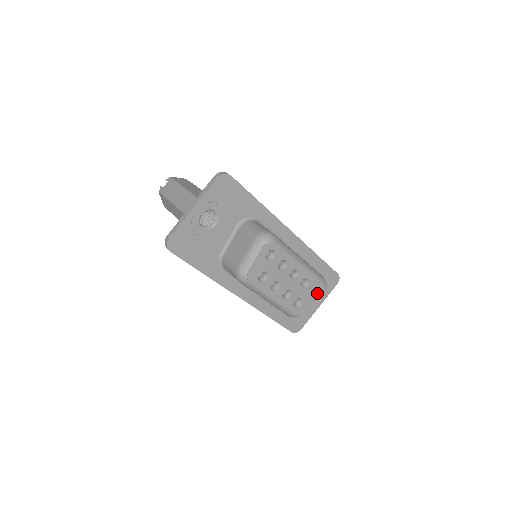
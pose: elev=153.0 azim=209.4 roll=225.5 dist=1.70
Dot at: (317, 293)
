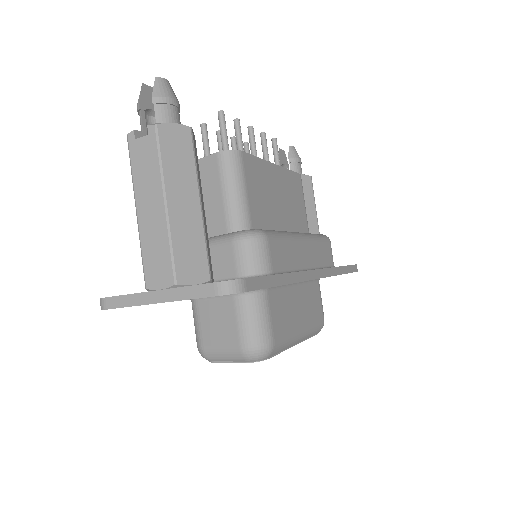
Dot at: occluded
